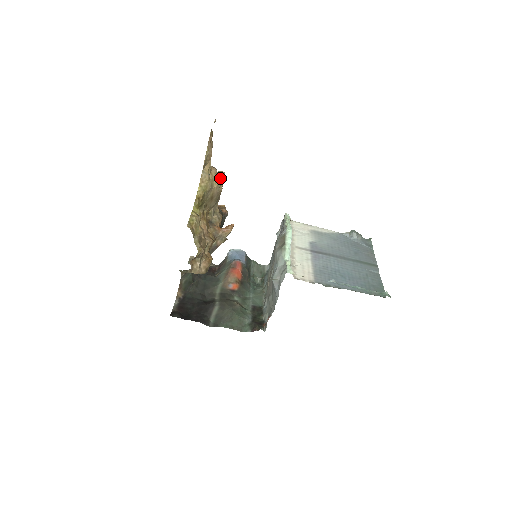
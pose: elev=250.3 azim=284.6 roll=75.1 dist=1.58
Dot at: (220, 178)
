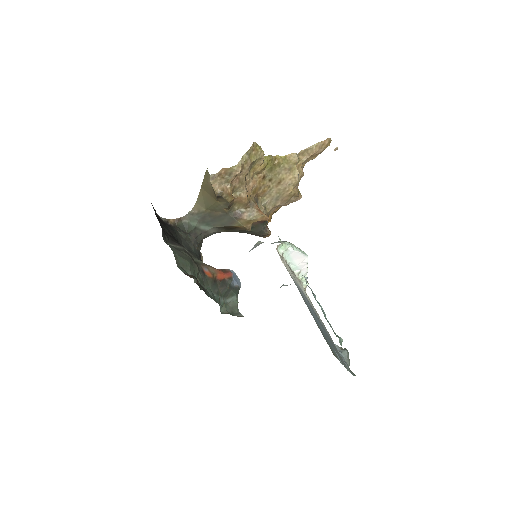
Dot at: (300, 179)
